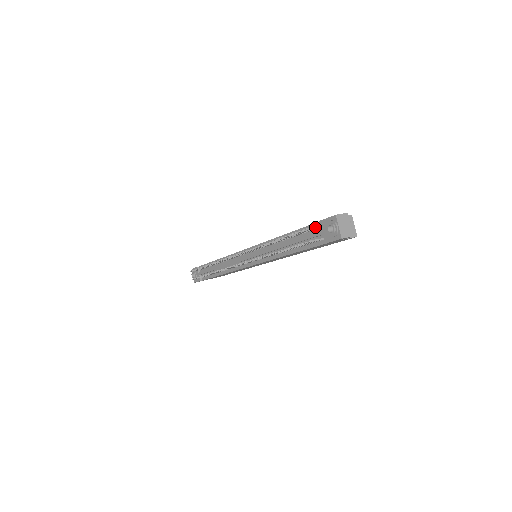
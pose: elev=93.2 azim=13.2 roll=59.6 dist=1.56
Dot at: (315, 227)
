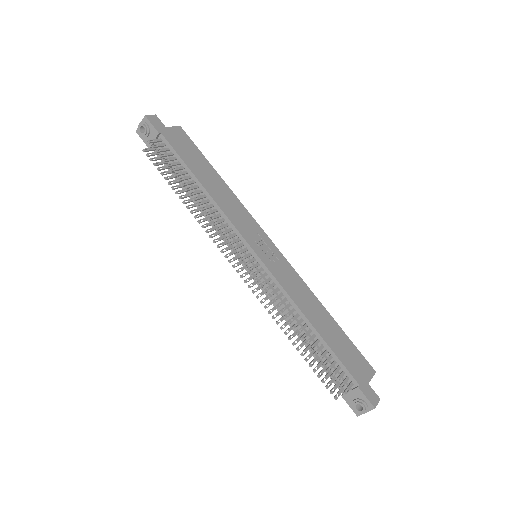
Dot at: (350, 389)
